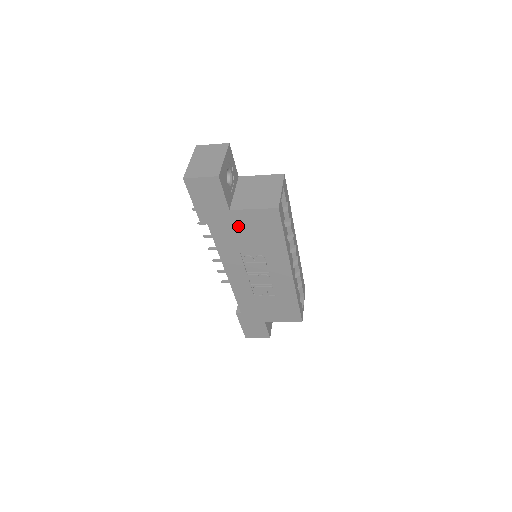
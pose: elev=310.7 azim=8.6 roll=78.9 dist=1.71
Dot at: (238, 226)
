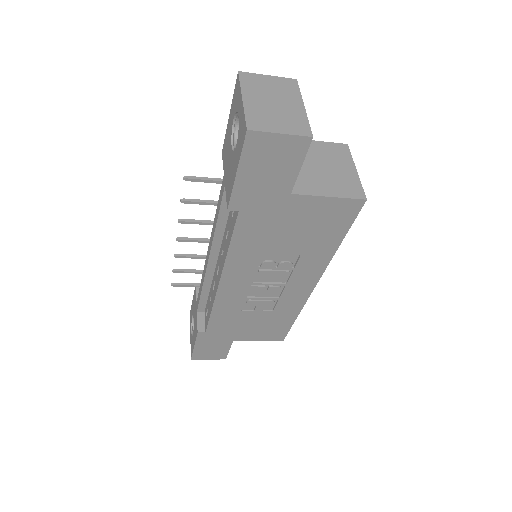
Dot at: (287, 219)
